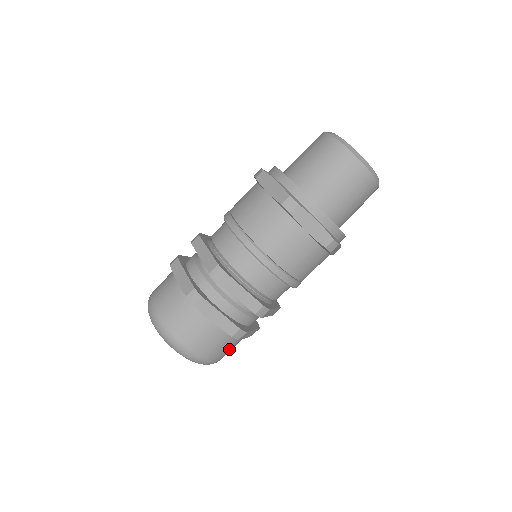
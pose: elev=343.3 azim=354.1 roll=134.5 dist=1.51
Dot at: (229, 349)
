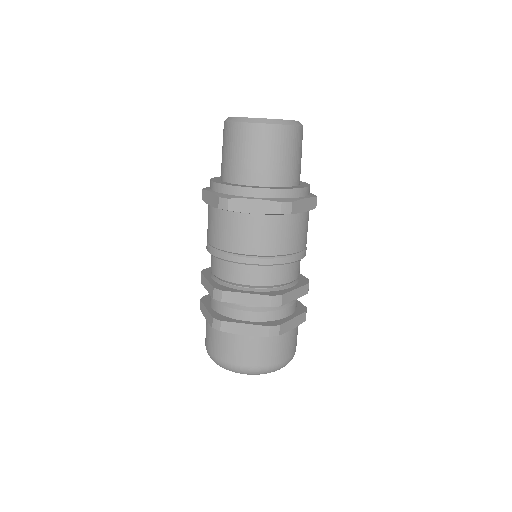
Dot at: occluded
